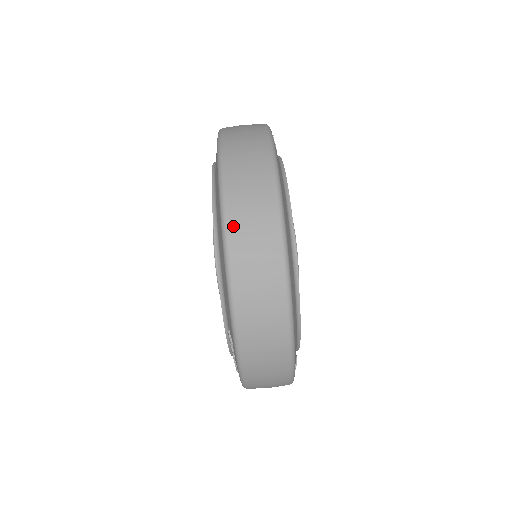
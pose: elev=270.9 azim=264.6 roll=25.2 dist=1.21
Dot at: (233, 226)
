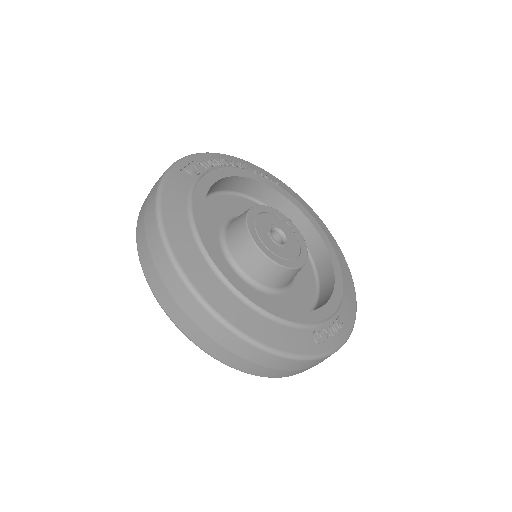
Dot at: (156, 292)
